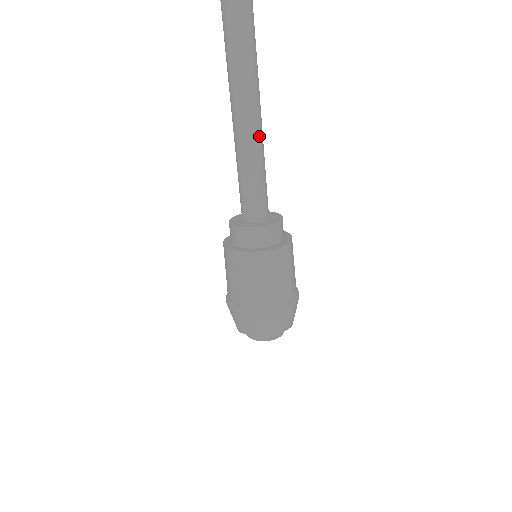
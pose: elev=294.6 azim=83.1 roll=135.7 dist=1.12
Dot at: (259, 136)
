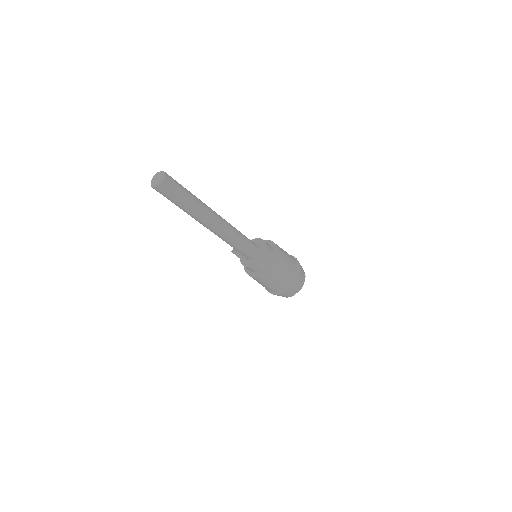
Dot at: (228, 226)
